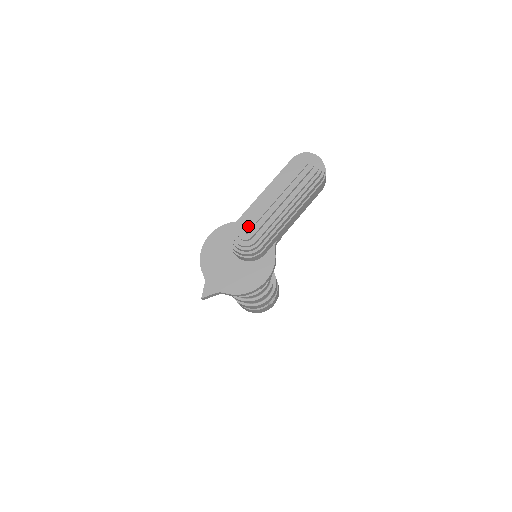
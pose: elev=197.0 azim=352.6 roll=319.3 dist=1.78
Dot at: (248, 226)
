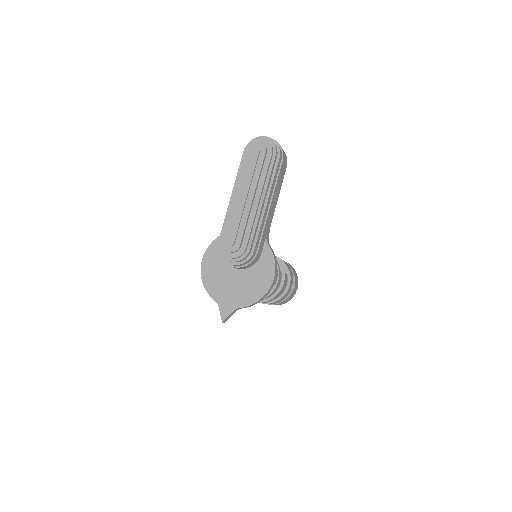
Dot at: (231, 237)
